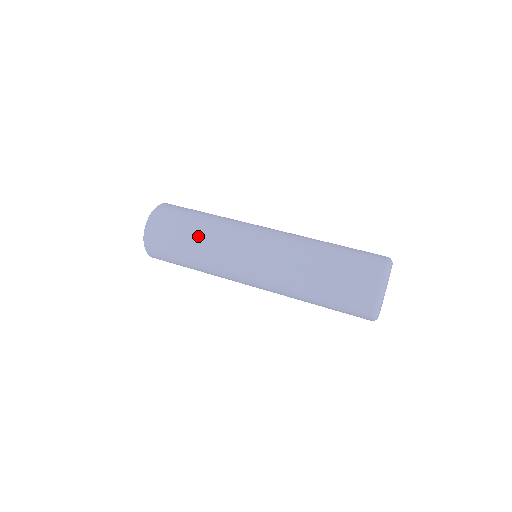
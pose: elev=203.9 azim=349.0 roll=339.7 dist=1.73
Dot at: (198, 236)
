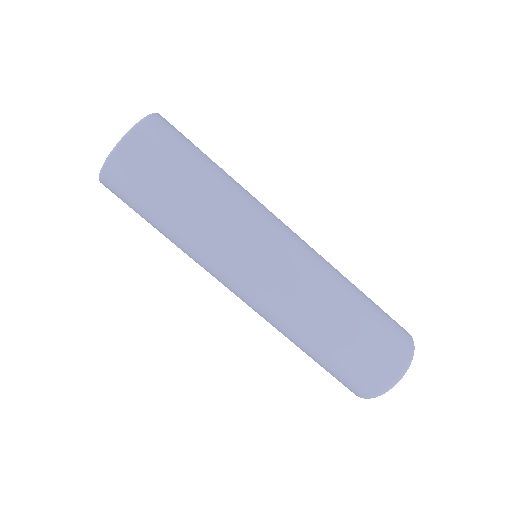
Dot at: (182, 223)
